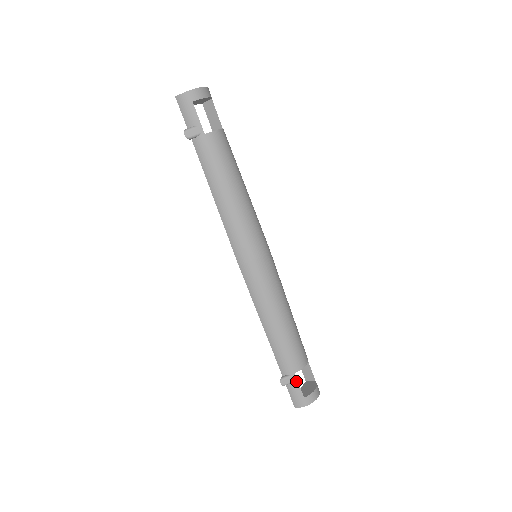
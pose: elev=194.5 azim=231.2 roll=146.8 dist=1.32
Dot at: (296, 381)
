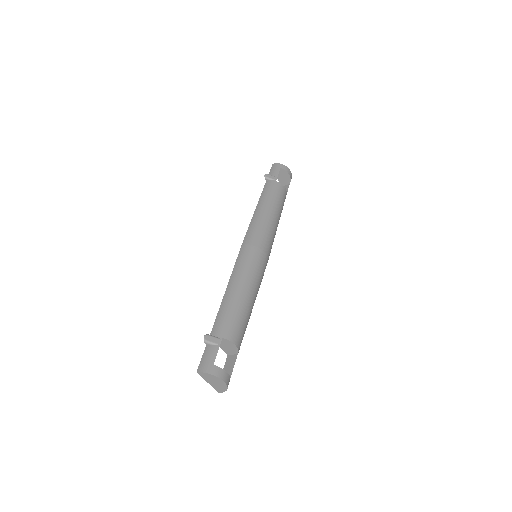
Dot at: (218, 345)
